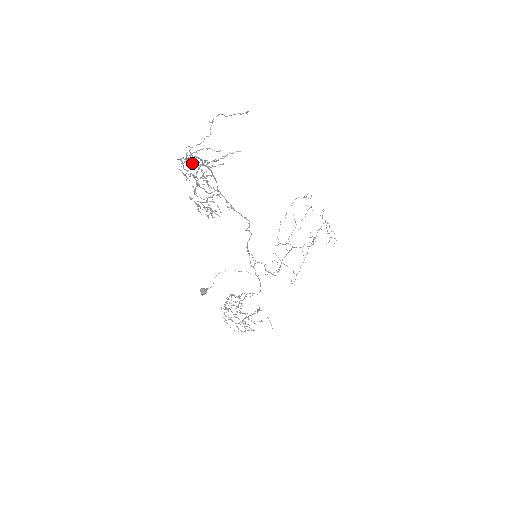
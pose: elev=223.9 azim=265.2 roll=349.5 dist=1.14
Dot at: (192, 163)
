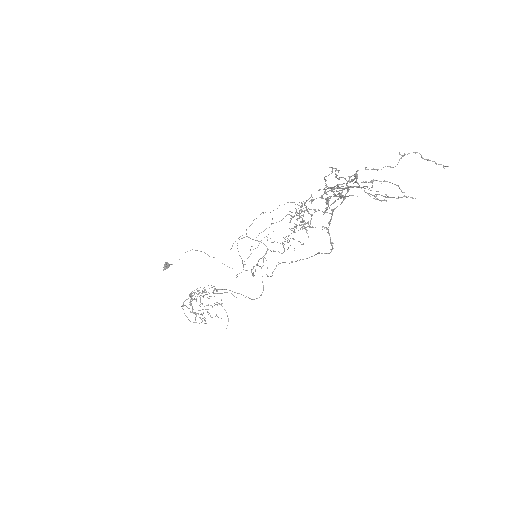
Dot at: (353, 183)
